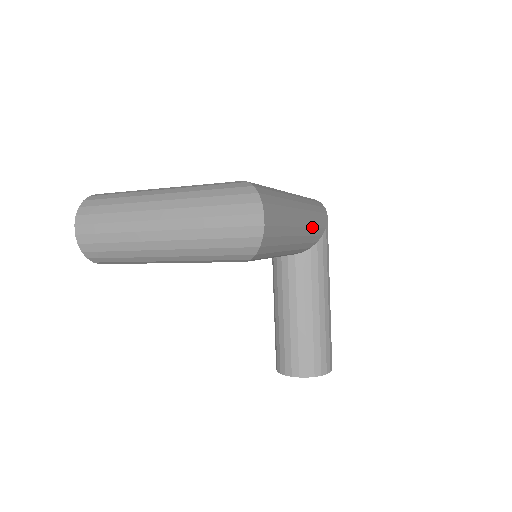
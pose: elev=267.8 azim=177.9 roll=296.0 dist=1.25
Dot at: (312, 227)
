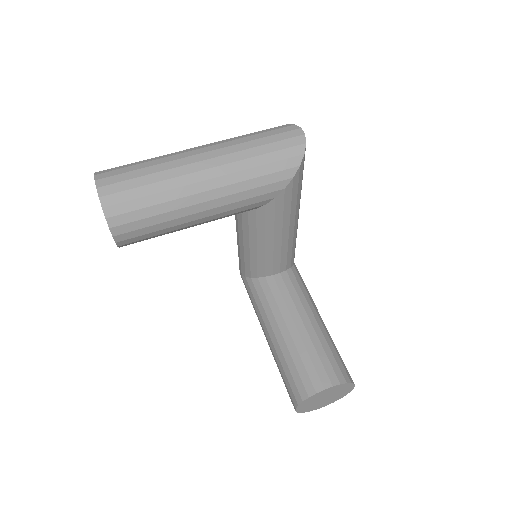
Dot at: occluded
